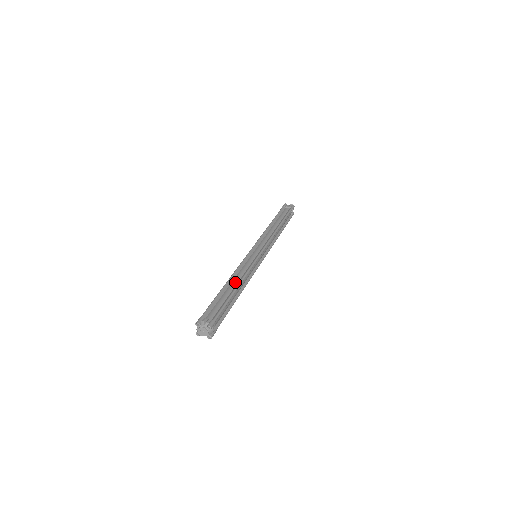
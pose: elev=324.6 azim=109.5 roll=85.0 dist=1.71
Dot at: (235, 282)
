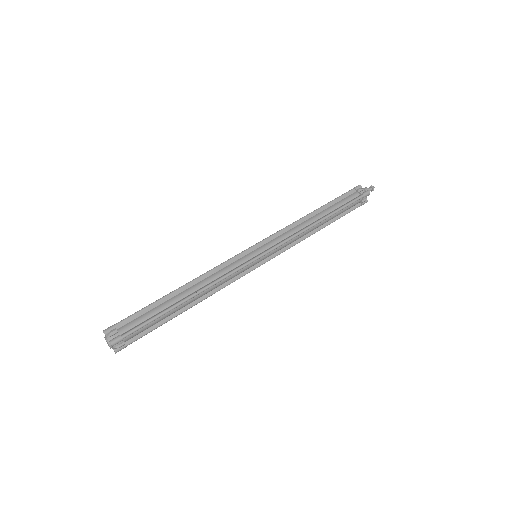
Dot at: (192, 290)
